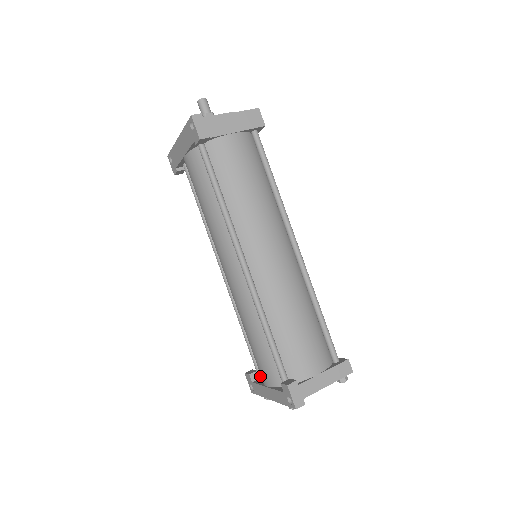
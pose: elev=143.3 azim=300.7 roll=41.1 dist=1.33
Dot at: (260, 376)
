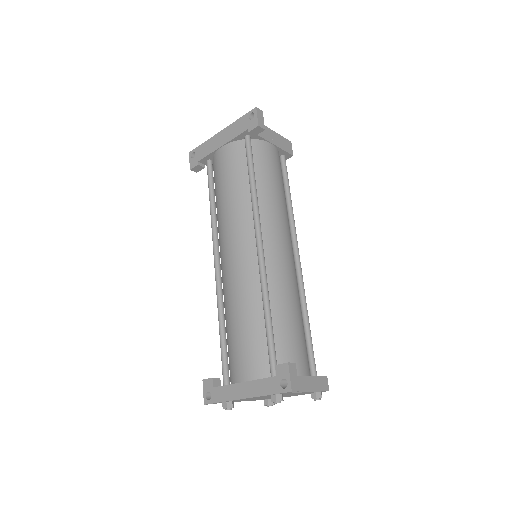
Dot at: (226, 380)
